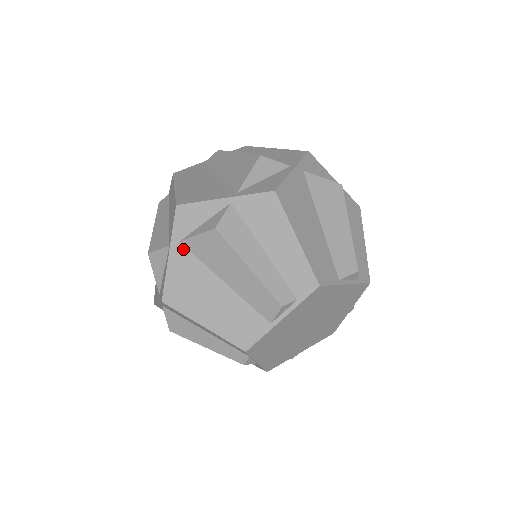
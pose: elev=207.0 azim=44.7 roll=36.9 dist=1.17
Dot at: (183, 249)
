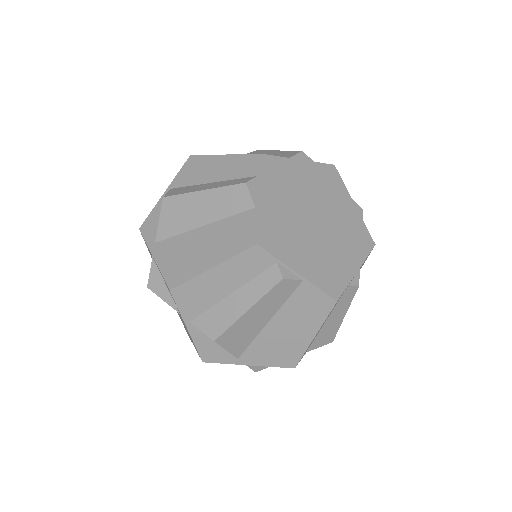
Dot at: (160, 244)
